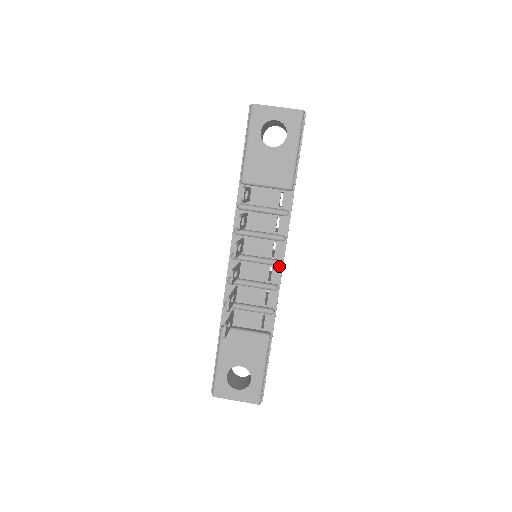
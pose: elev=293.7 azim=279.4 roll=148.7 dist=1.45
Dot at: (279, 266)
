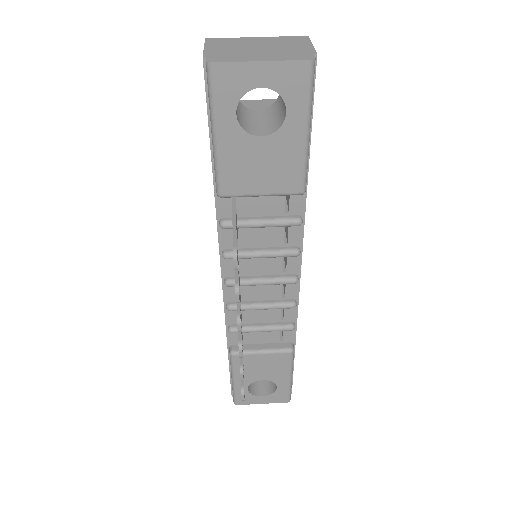
Dot at: (295, 281)
